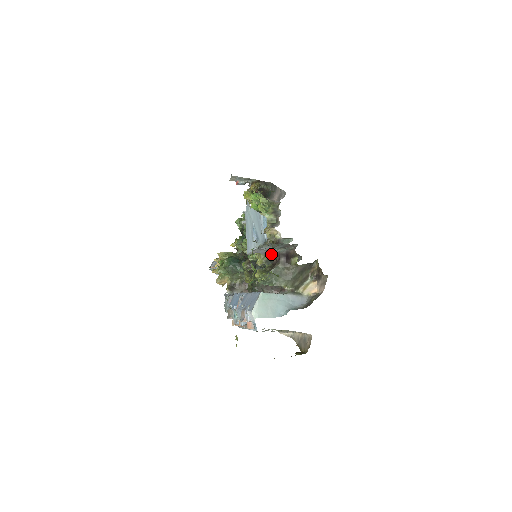
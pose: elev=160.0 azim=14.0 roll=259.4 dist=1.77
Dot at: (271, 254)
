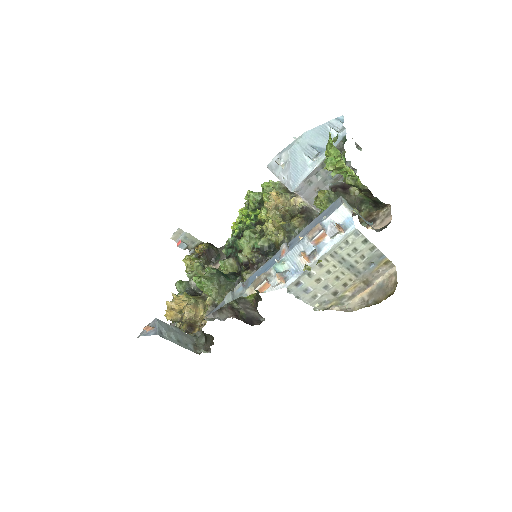
Dot at: (311, 204)
